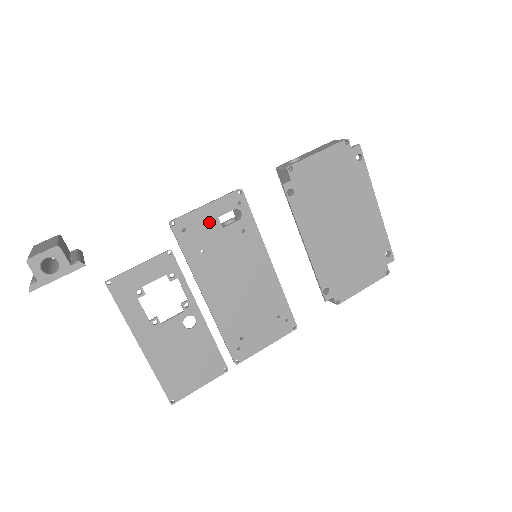
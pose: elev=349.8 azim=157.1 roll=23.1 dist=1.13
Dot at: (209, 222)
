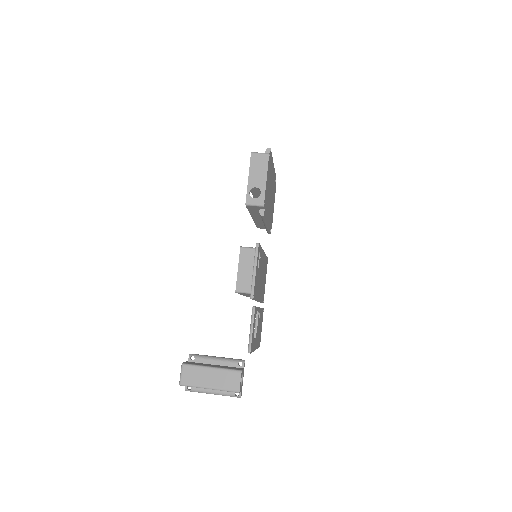
Dot at: (257, 275)
